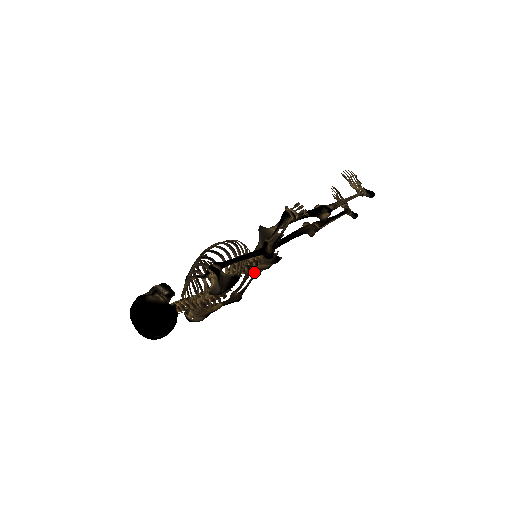
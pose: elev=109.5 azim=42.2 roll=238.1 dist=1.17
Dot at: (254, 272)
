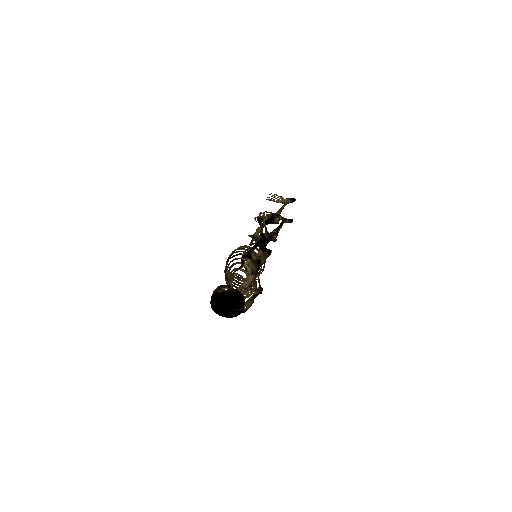
Dot at: (257, 276)
